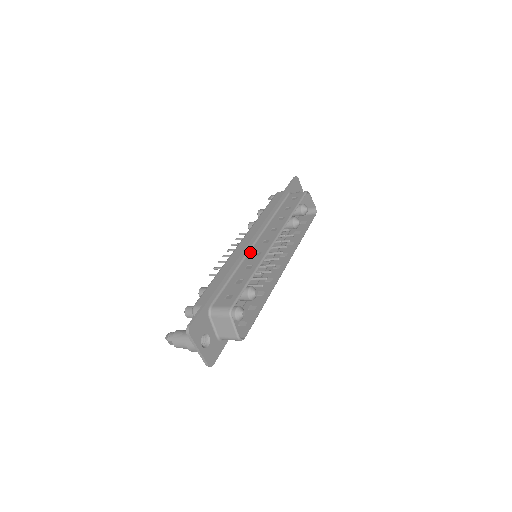
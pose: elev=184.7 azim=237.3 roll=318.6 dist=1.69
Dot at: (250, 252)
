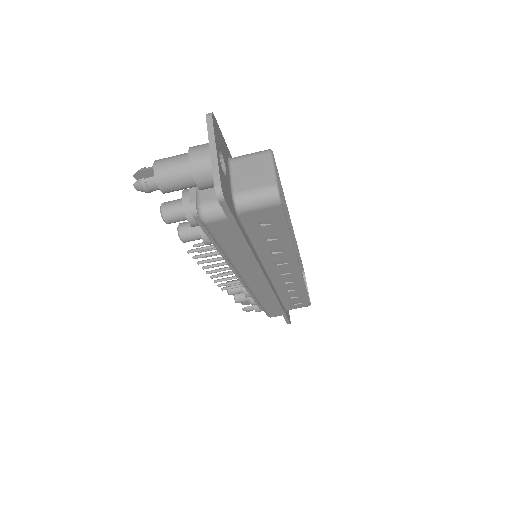
Dot at: occluded
